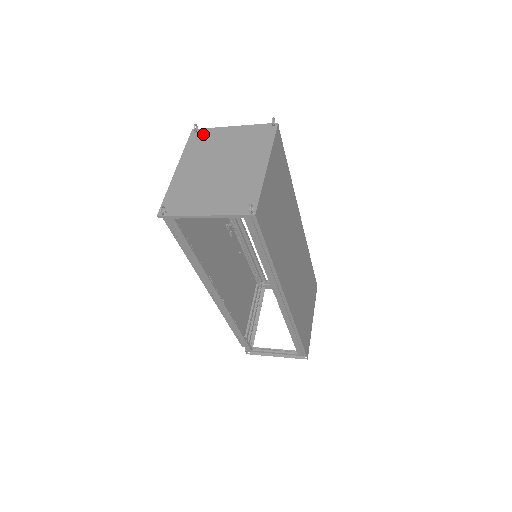
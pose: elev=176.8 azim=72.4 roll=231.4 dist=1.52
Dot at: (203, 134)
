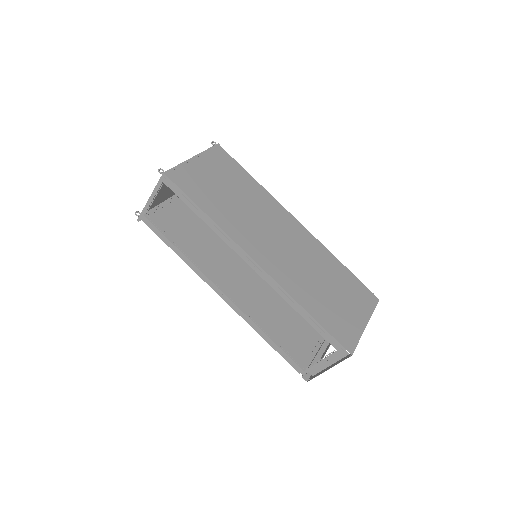
Dot at: occluded
